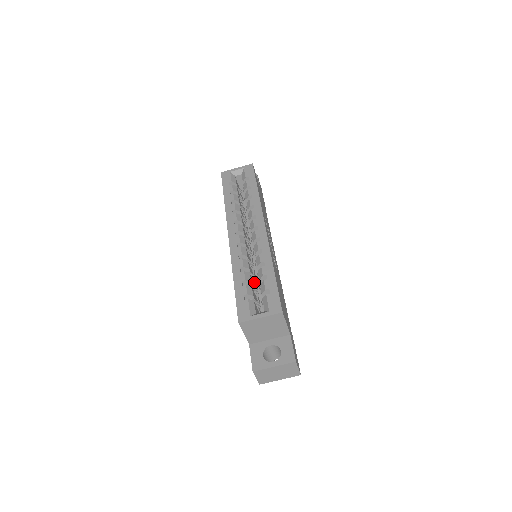
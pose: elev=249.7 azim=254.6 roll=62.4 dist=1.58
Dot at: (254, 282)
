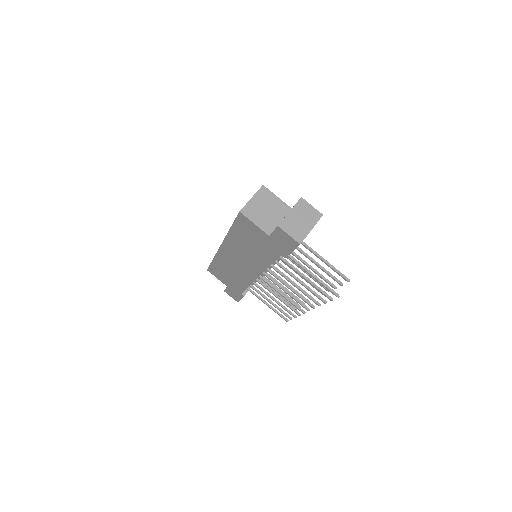
Dot at: occluded
